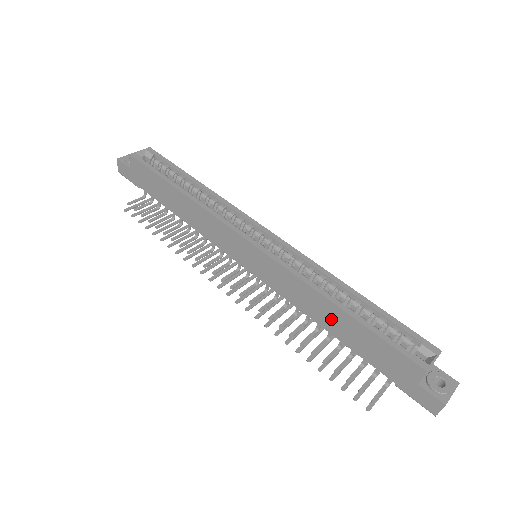
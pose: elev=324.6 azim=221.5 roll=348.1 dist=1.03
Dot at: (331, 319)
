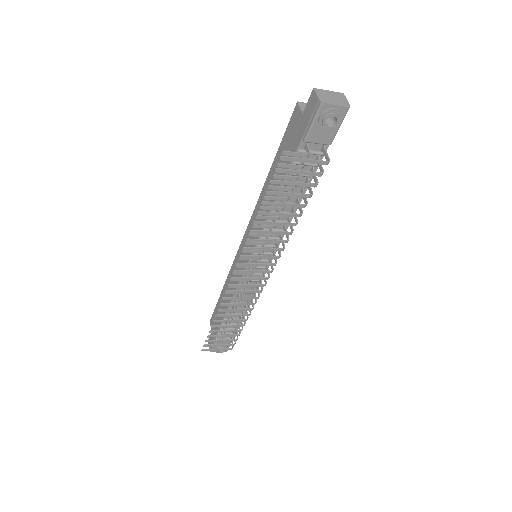
Dot at: occluded
